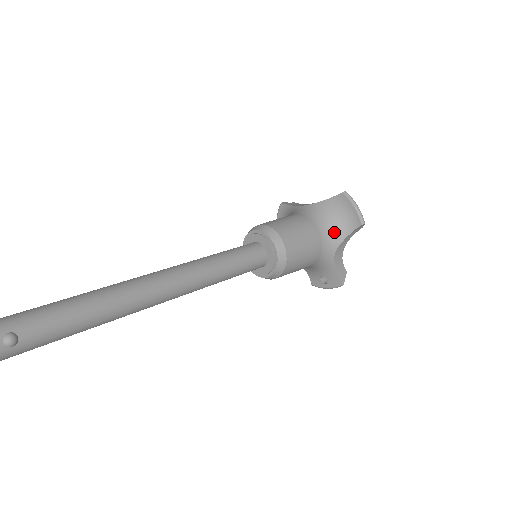
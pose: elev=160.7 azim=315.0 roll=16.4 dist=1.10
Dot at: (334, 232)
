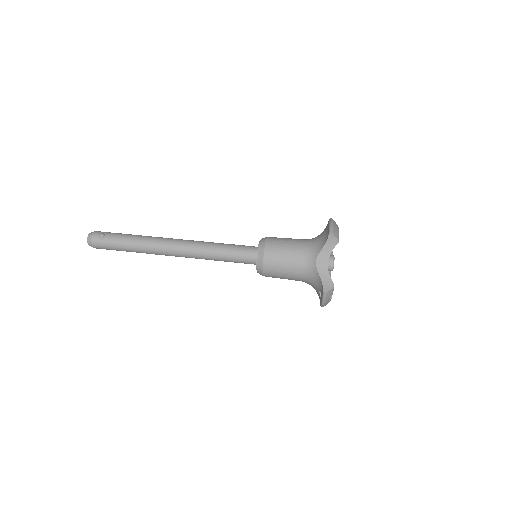
Dot at: (317, 245)
